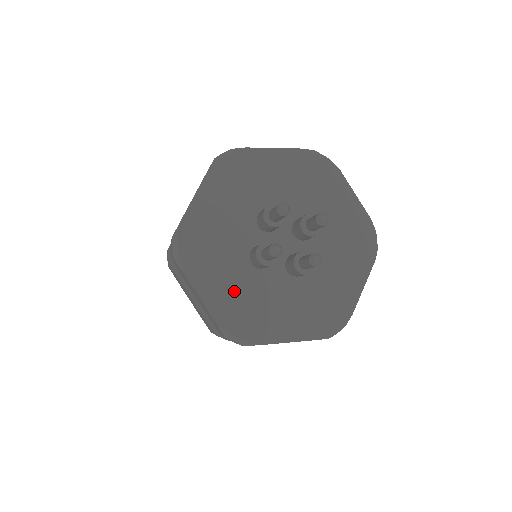
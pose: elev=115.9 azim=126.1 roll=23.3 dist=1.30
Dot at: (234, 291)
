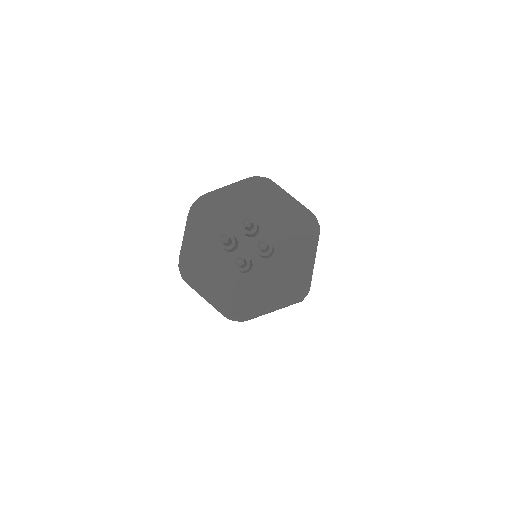
Dot at: (202, 248)
